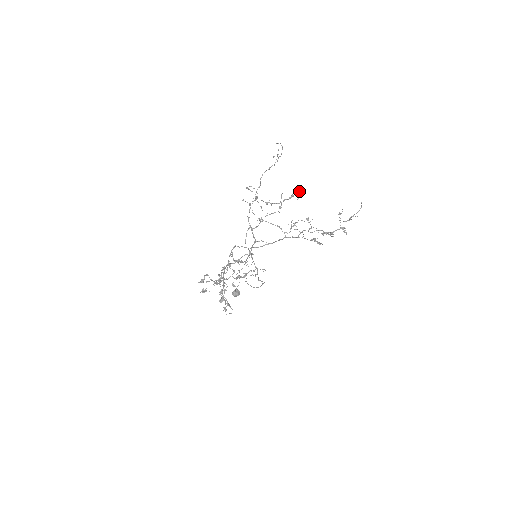
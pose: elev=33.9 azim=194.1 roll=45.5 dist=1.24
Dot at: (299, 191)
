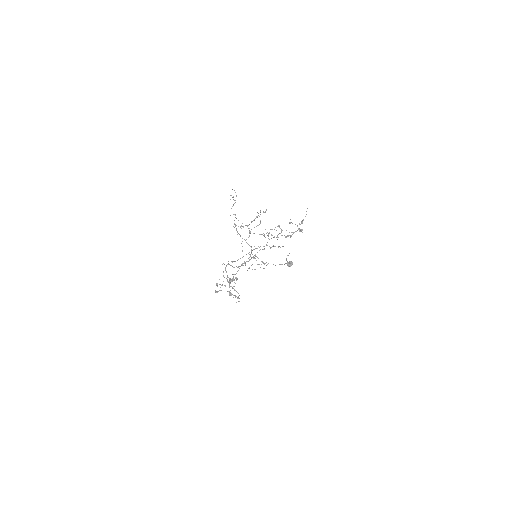
Dot at: occluded
